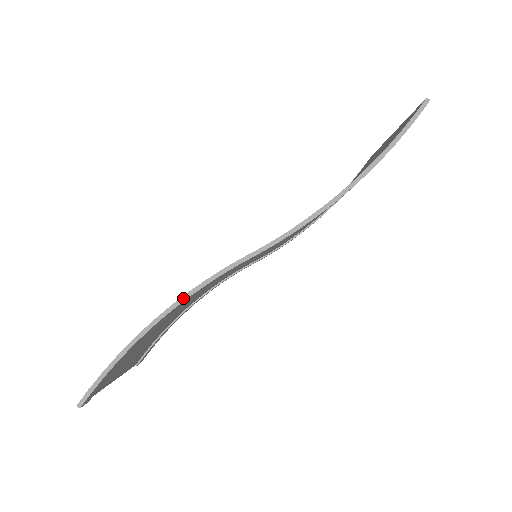
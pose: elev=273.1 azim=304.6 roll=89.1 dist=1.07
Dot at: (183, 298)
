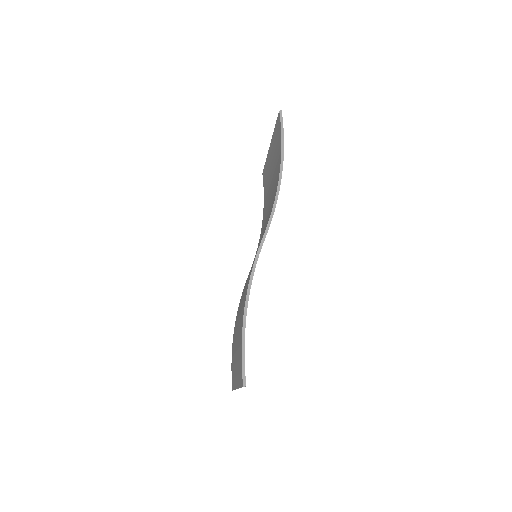
Dot at: (250, 284)
